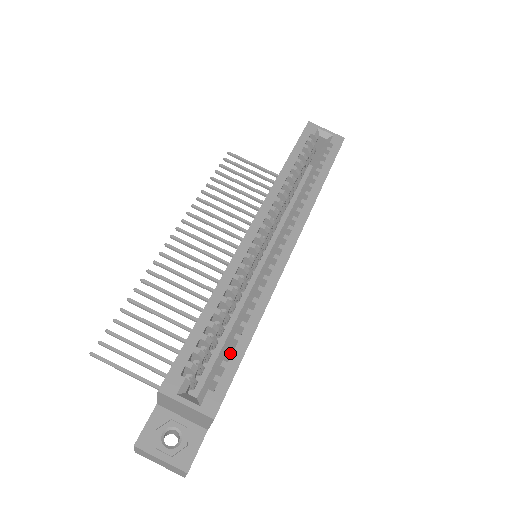
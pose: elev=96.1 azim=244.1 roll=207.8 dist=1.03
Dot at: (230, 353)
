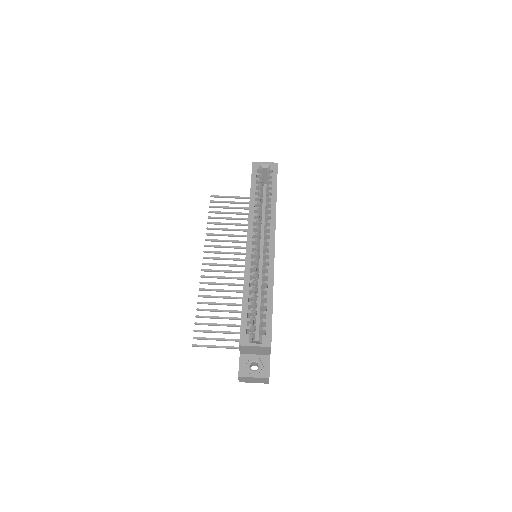
Dot at: (265, 314)
